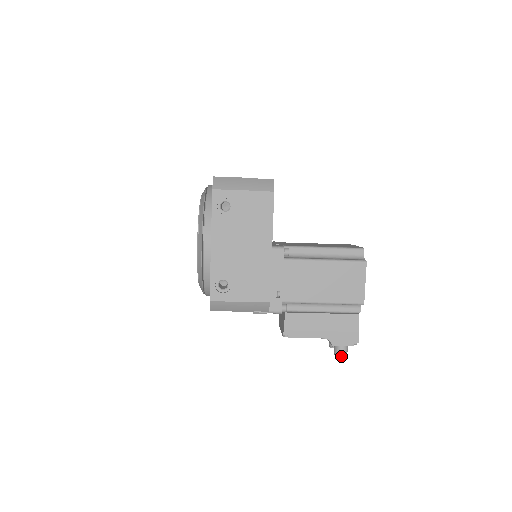
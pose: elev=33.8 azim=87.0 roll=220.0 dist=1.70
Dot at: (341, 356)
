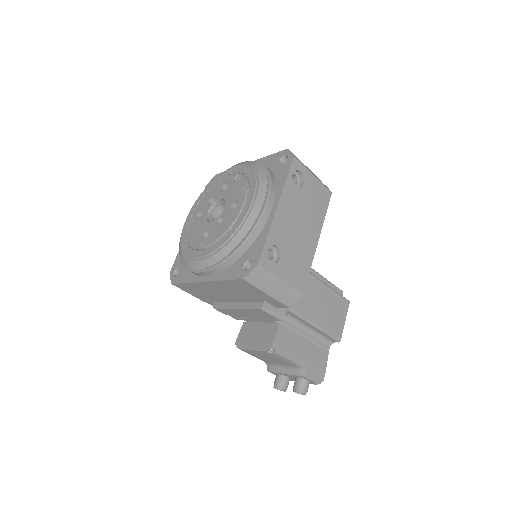
Dot at: (304, 393)
